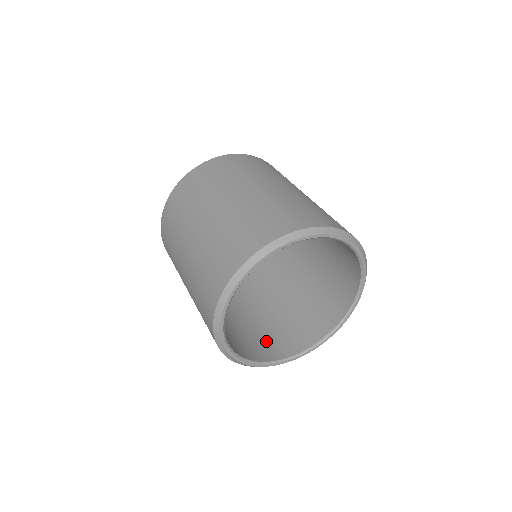
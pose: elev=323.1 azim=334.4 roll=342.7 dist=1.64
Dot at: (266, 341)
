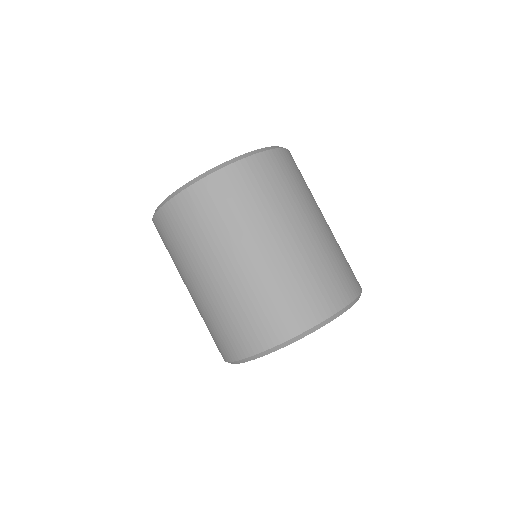
Dot at: occluded
